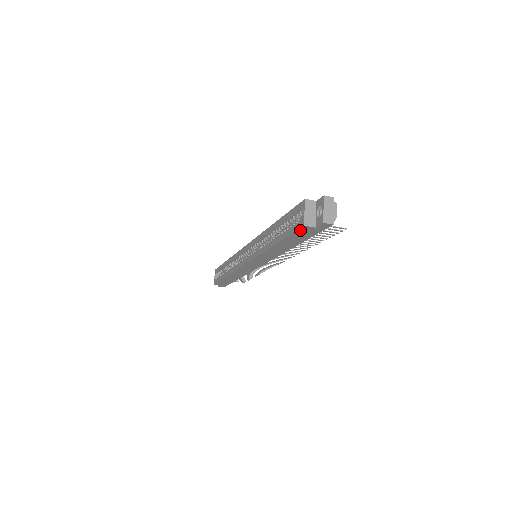
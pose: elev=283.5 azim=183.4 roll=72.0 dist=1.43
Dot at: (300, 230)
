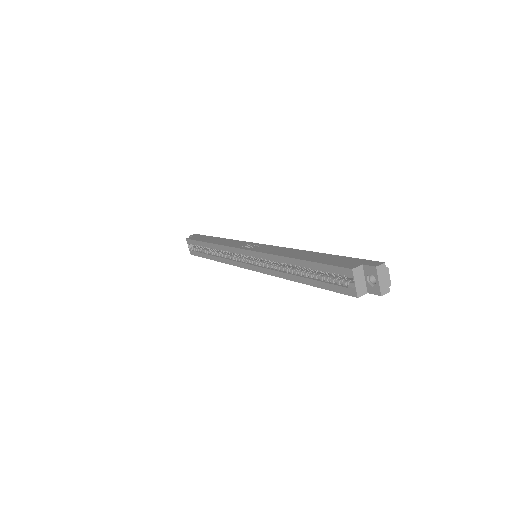
Dot at: (348, 293)
